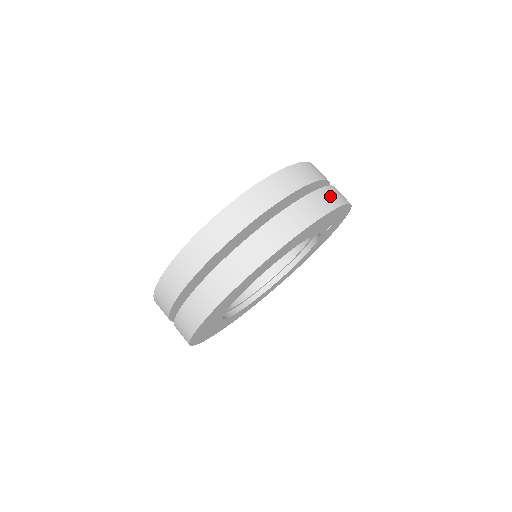
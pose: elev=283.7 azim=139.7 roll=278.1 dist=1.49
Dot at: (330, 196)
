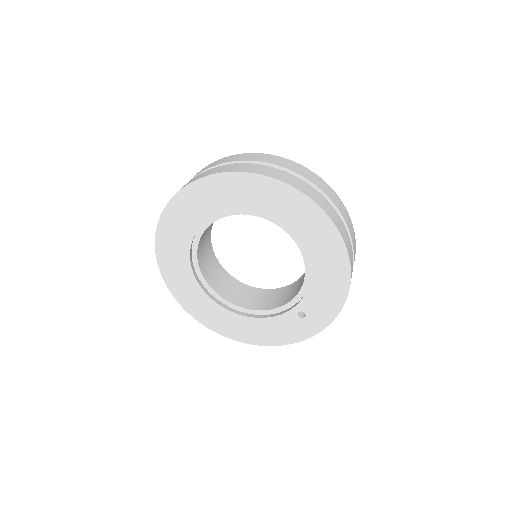
Dot at: occluded
